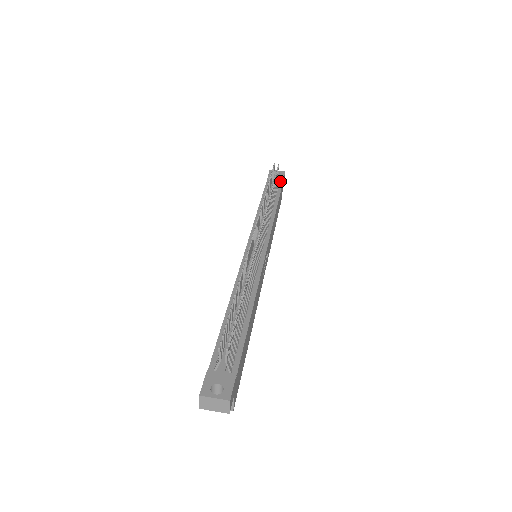
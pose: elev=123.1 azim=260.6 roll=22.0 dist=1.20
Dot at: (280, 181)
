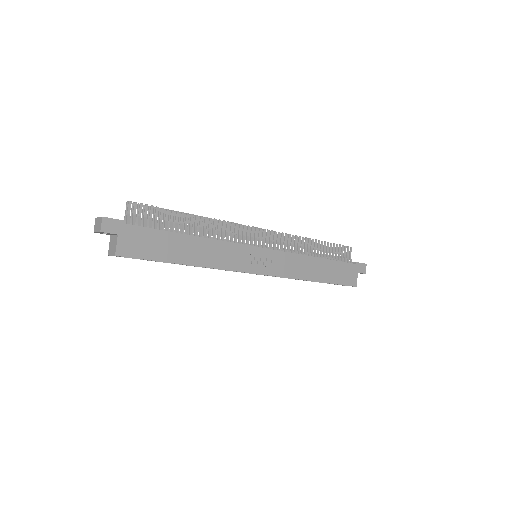
Dot at: (352, 263)
